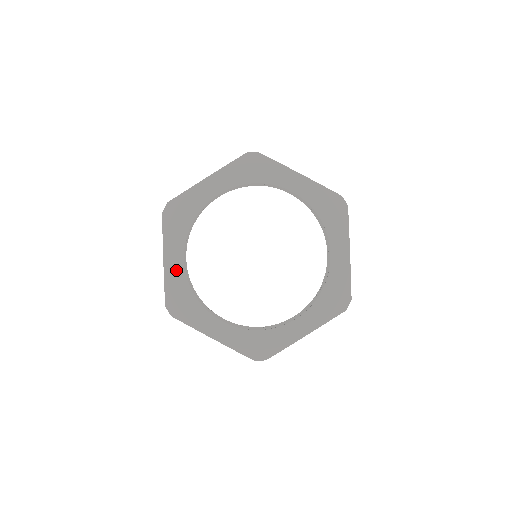
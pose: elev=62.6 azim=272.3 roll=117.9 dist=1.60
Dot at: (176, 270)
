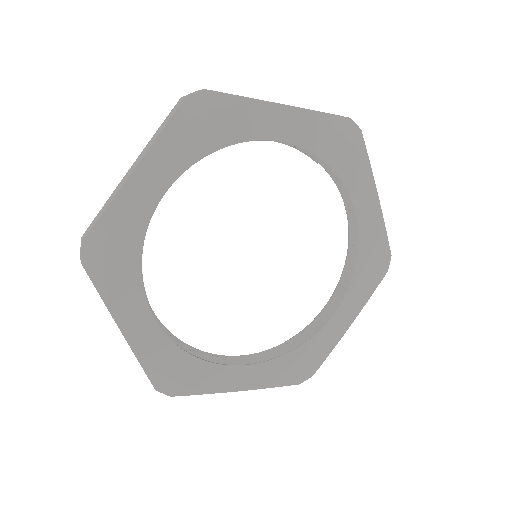
Dot at: (142, 200)
